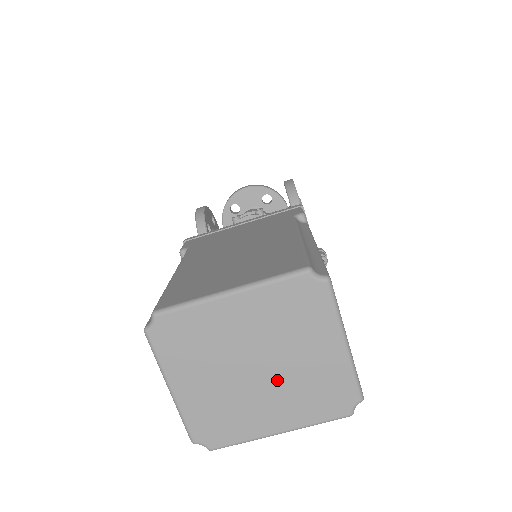
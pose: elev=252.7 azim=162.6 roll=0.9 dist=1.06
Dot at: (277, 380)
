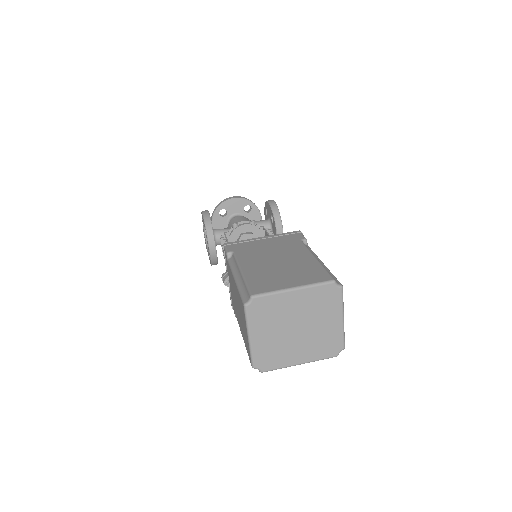
Dot at: (306, 336)
